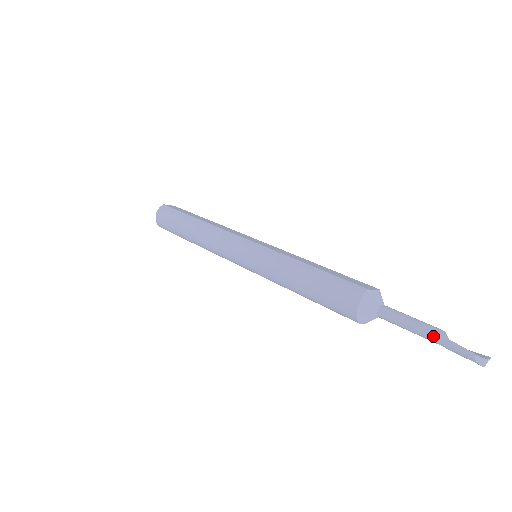
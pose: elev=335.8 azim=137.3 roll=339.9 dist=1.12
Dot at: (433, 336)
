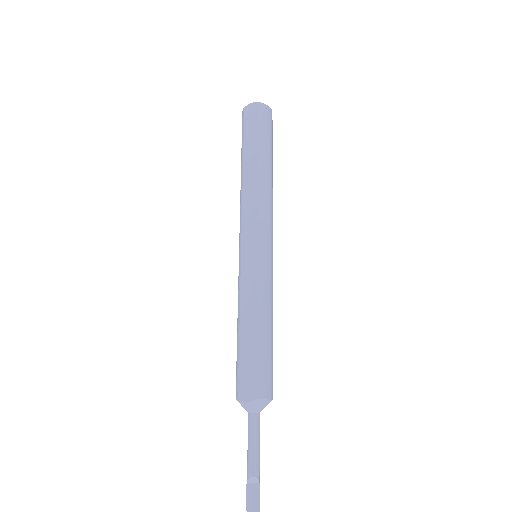
Dot at: (248, 470)
